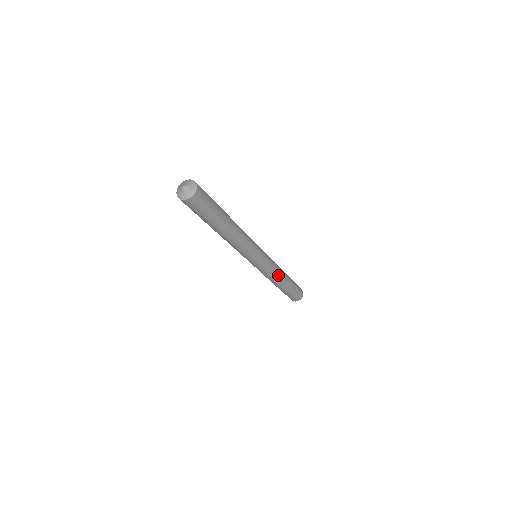
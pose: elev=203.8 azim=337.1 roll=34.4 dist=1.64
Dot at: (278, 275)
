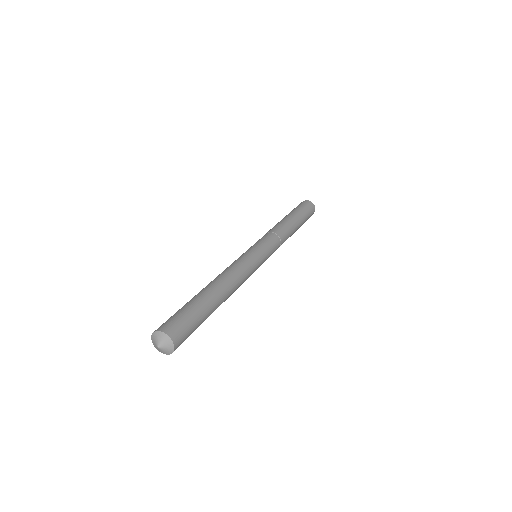
Dot at: (284, 241)
